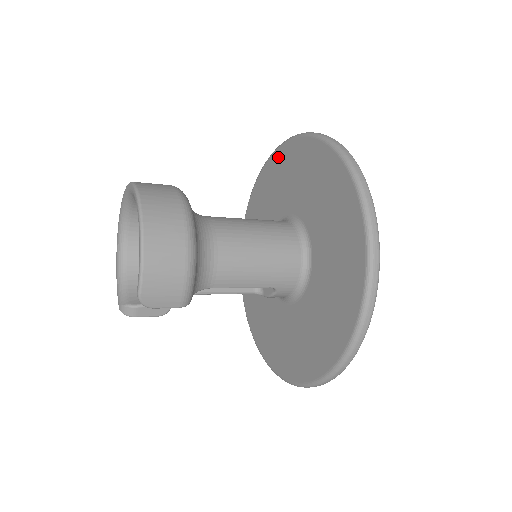
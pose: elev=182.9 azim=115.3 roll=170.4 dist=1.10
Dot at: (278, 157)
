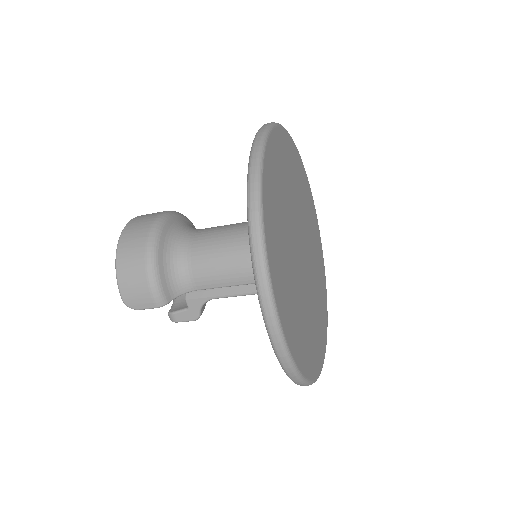
Dot at: occluded
